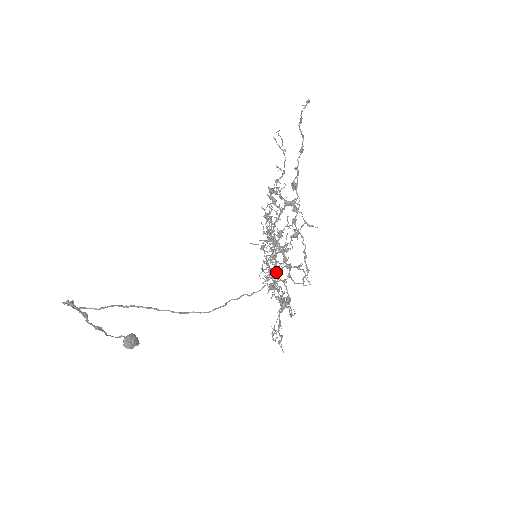
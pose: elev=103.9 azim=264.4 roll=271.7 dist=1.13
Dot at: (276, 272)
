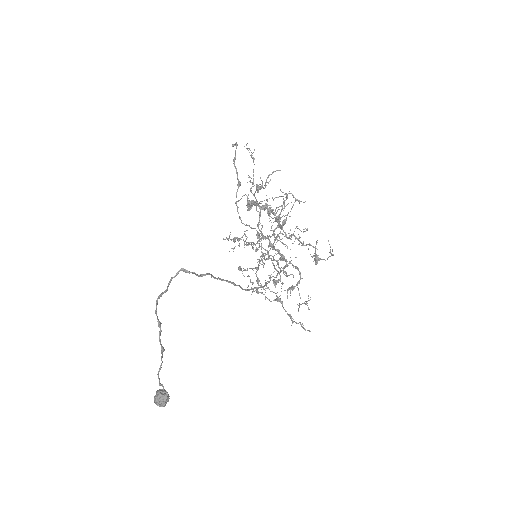
Dot at: occluded
